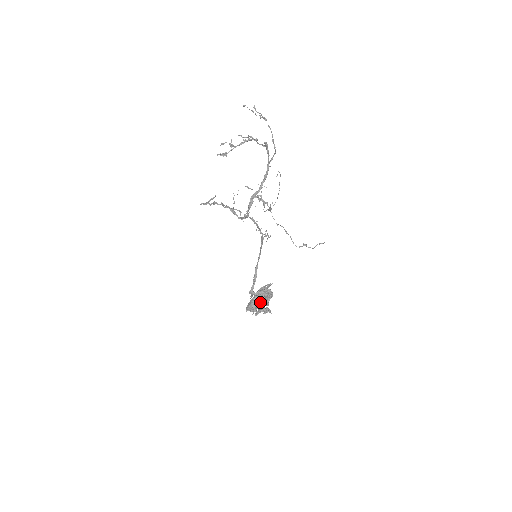
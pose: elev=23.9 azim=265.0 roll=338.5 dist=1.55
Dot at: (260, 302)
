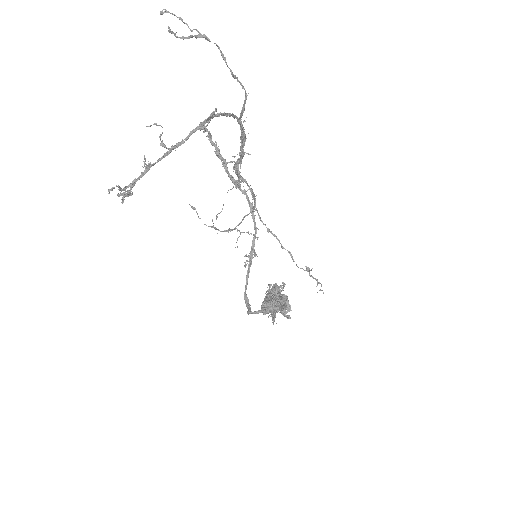
Dot at: occluded
